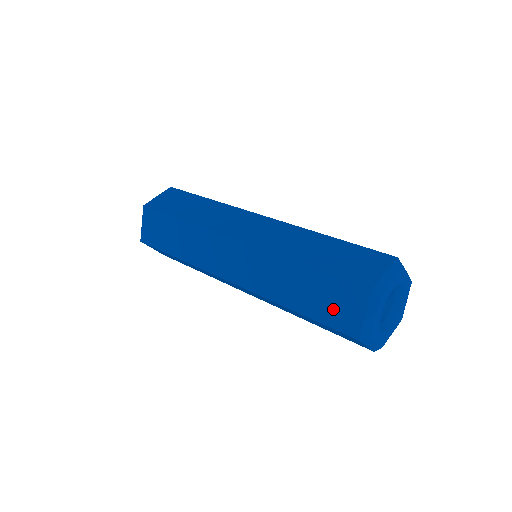
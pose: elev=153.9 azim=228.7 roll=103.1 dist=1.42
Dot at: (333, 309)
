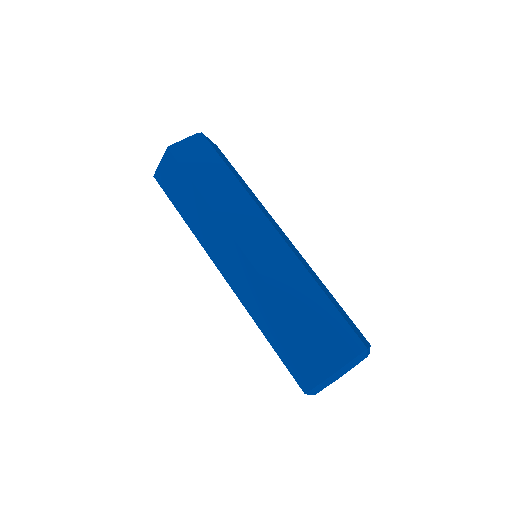
Dot at: (297, 362)
